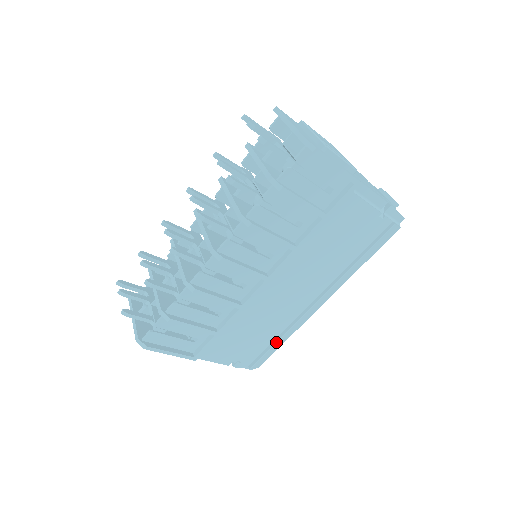
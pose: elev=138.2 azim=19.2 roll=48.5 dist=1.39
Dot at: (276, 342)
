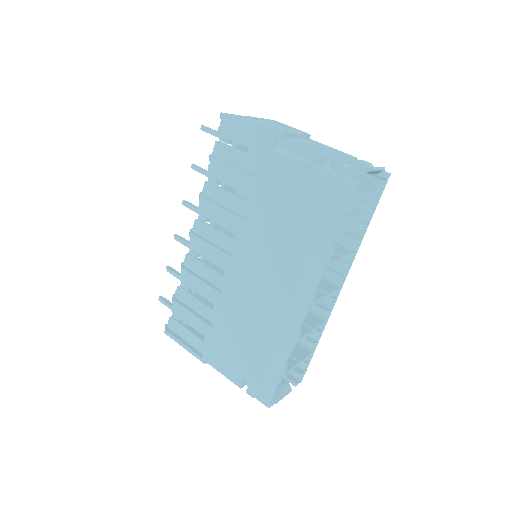
Dot at: (270, 358)
